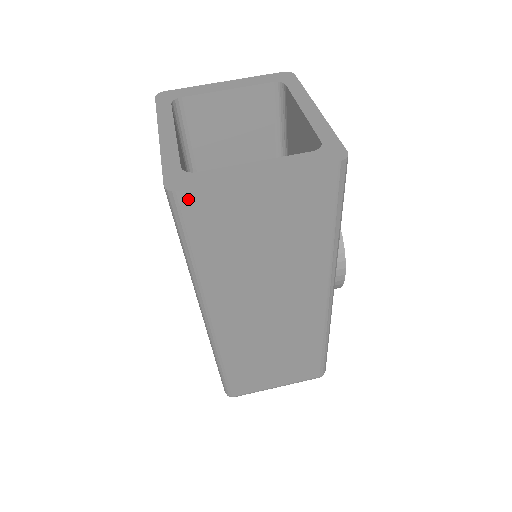
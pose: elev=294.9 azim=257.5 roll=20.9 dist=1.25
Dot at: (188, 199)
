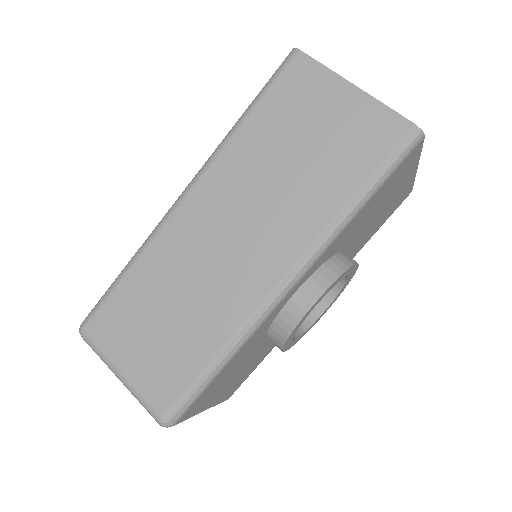
Dot at: (298, 61)
